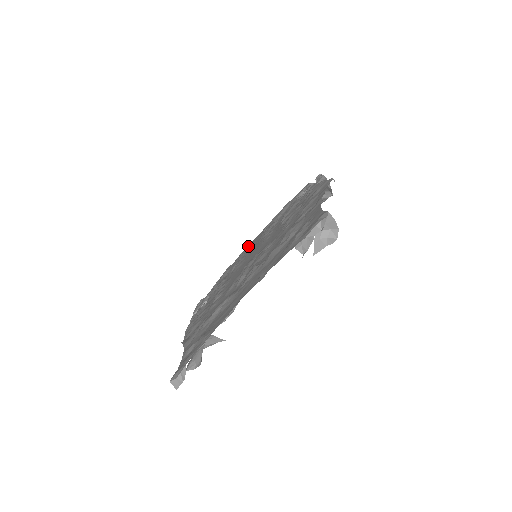
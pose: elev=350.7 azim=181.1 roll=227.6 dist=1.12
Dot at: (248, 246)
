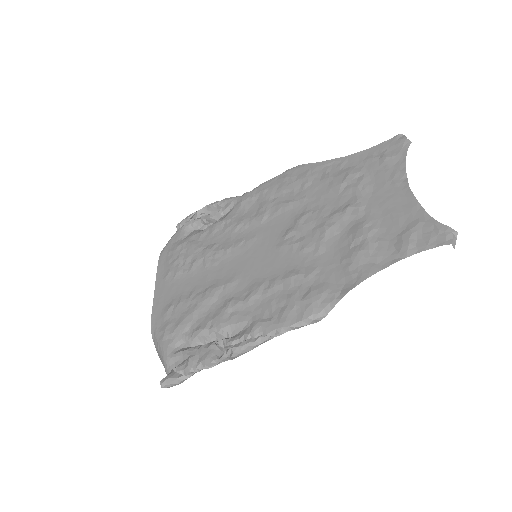
Dot at: (159, 304)
